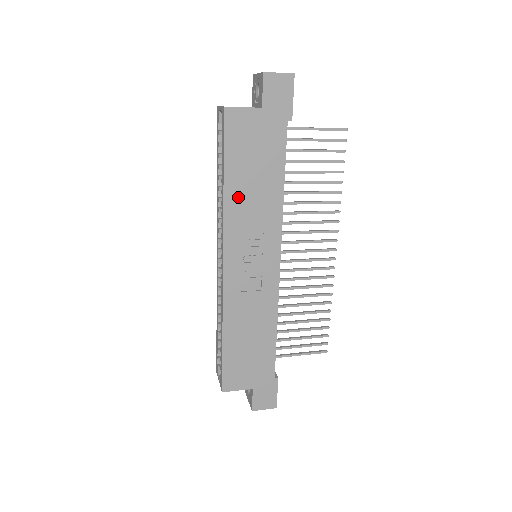
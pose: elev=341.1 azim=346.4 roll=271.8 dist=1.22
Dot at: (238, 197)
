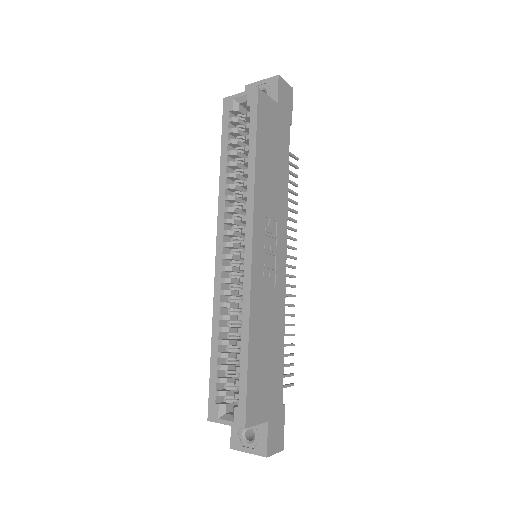
Dot at: (263, 178)
